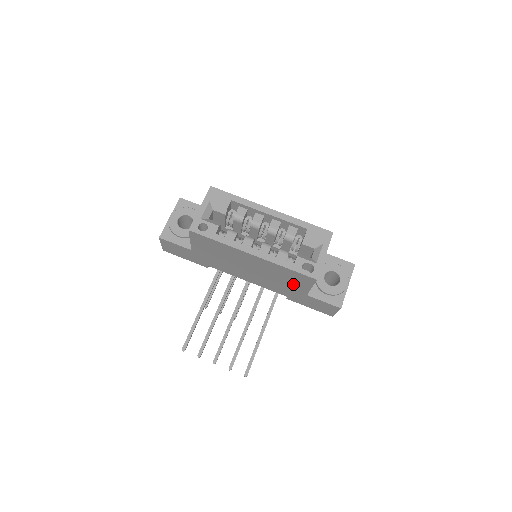
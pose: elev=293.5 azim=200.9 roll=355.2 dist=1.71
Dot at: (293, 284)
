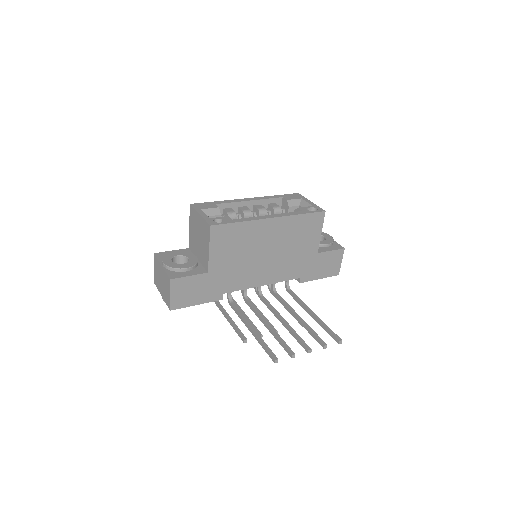
Dot at: (306, 243)
